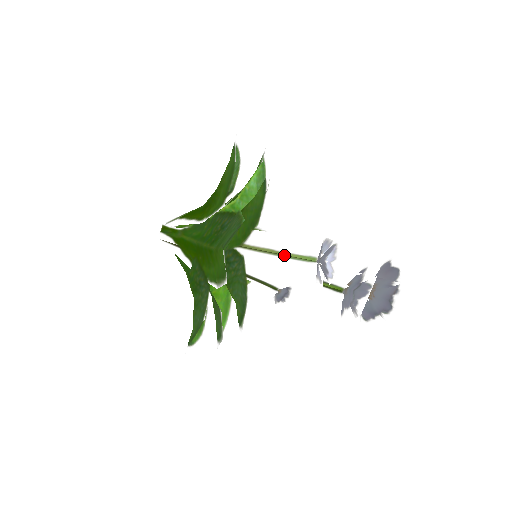
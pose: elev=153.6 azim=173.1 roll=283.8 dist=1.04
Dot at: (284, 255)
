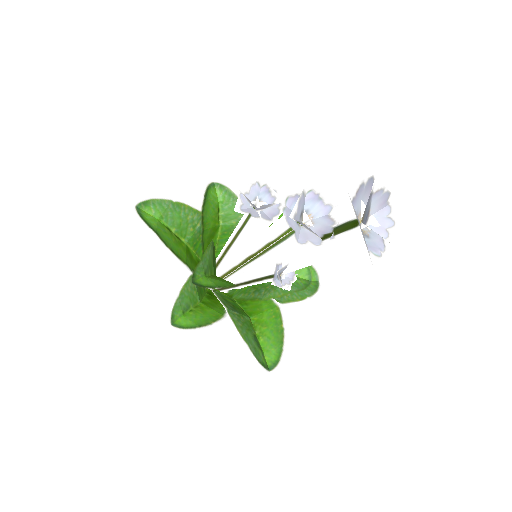
Dot at: (242, 225)
